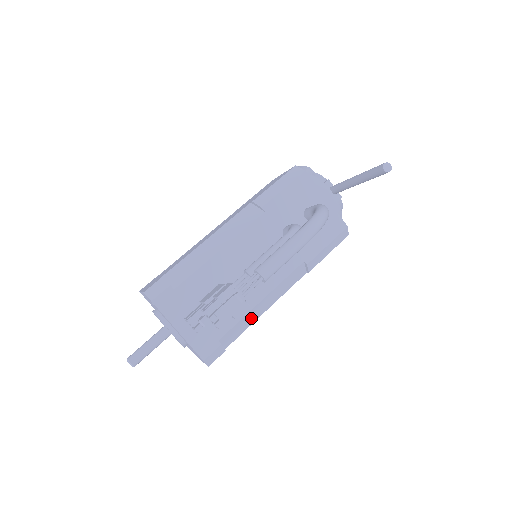
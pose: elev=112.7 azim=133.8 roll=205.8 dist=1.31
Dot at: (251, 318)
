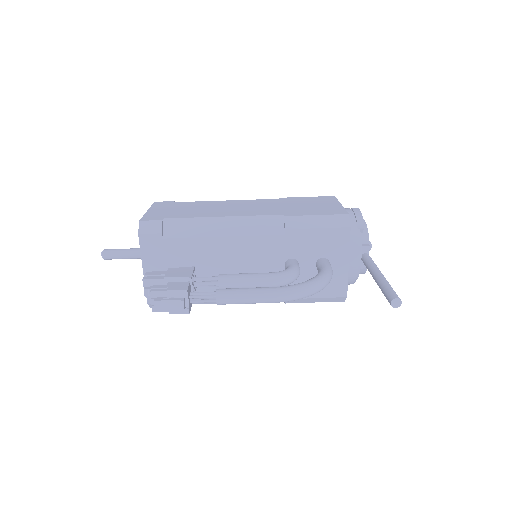
Dot at: occluded
